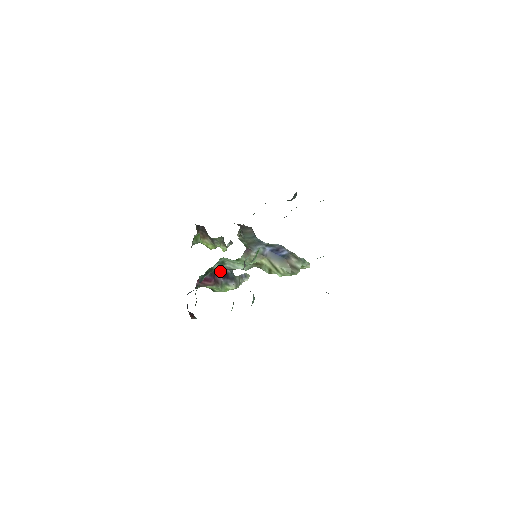
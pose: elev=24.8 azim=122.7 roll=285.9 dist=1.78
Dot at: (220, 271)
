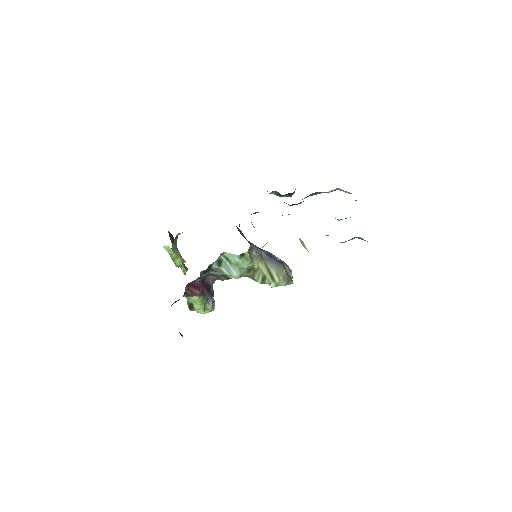
Dot at: (205, 281)
